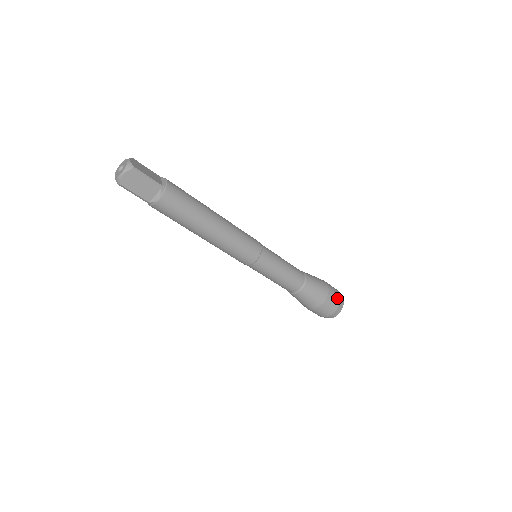
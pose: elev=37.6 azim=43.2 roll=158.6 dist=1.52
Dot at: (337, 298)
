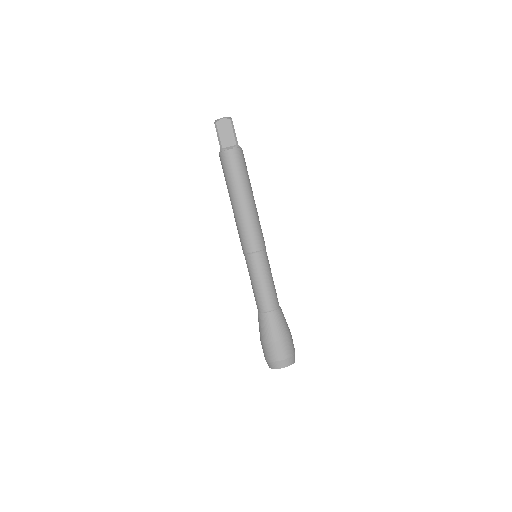
Dot at: (292, 350)
